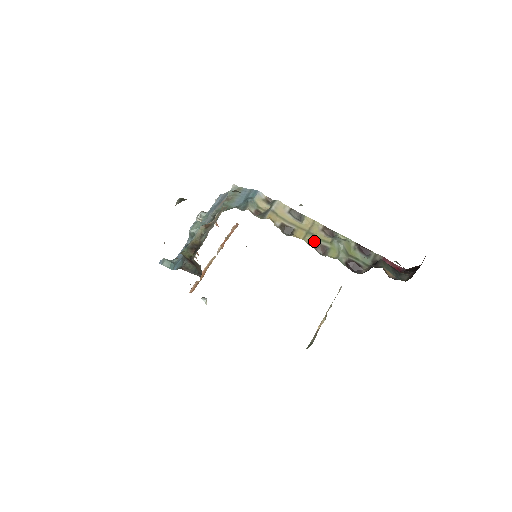
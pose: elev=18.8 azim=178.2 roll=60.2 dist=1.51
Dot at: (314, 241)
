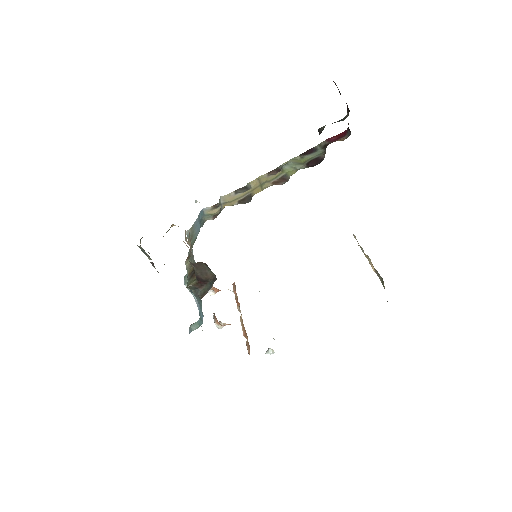
Dot at: (271, 183)
